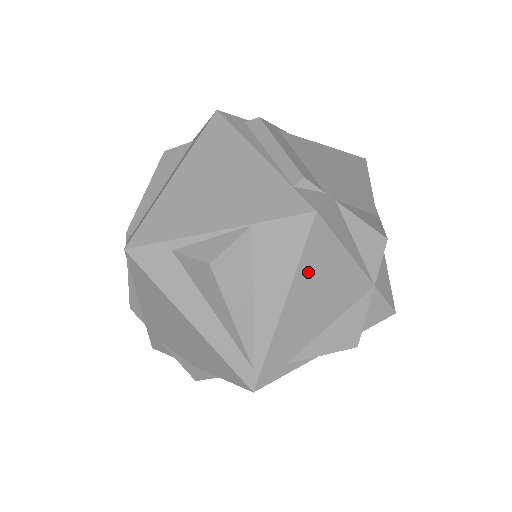
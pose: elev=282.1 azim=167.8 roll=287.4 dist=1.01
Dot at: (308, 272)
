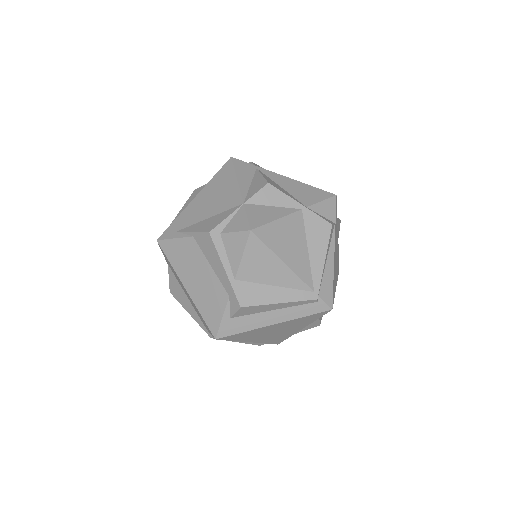
Dot at: (214, 184)
